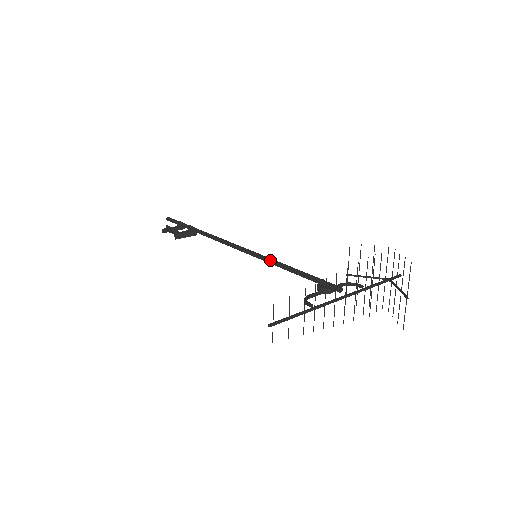
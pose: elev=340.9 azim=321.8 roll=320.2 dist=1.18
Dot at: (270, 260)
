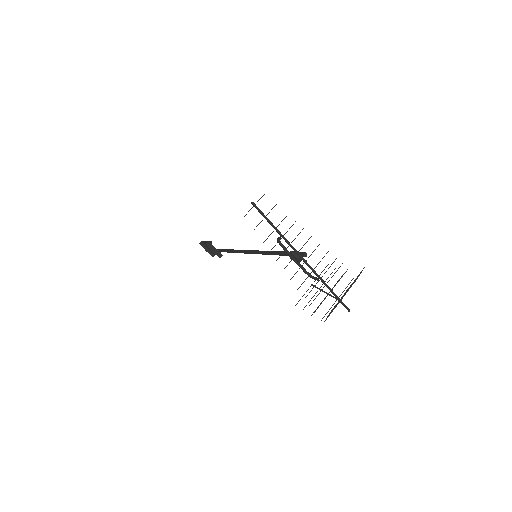
Dot at: occluded
